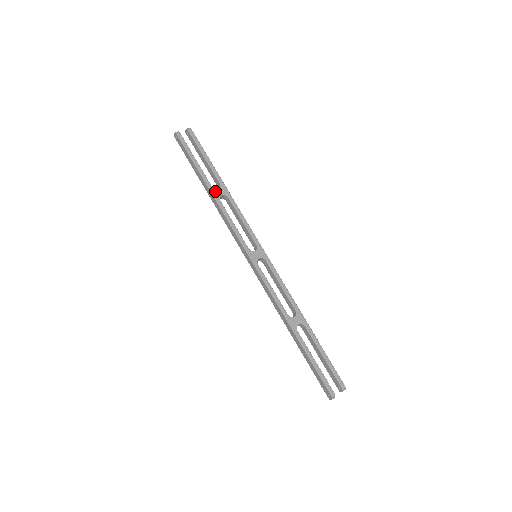
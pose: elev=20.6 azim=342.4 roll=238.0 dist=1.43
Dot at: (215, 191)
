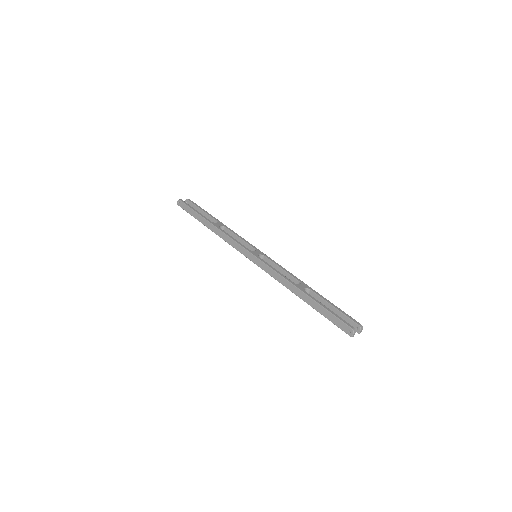
Dot at: (214, 224)
